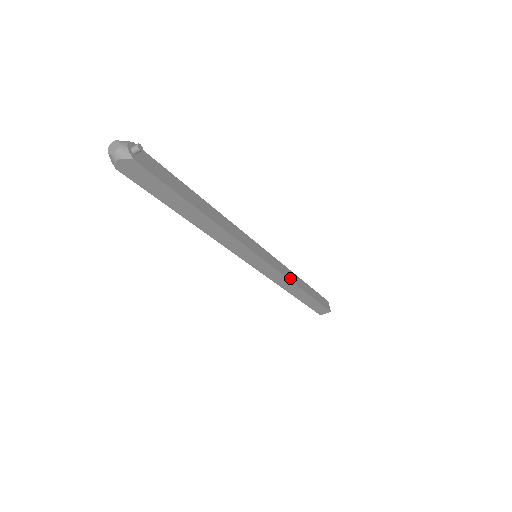
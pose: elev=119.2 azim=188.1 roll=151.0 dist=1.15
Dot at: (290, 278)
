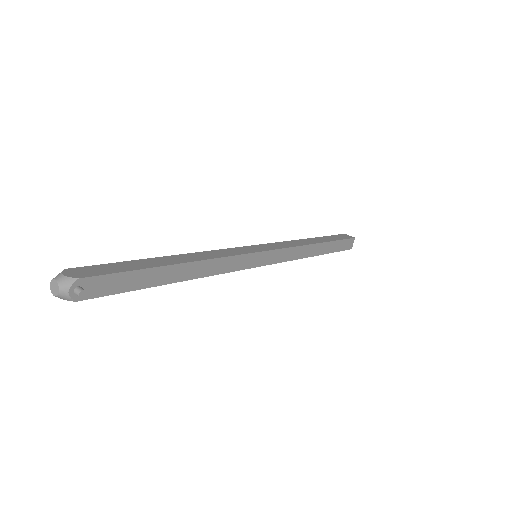
Dot at: (298, 256)
